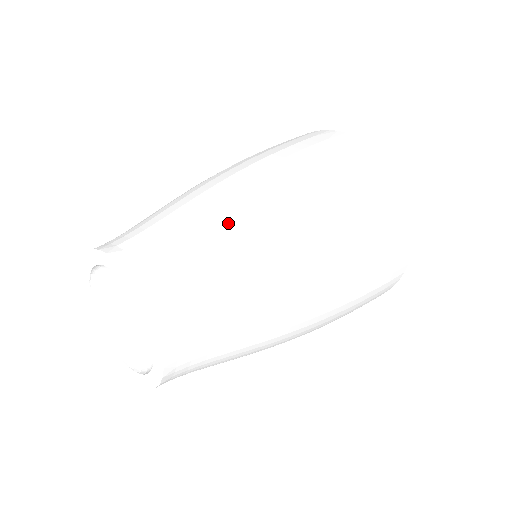
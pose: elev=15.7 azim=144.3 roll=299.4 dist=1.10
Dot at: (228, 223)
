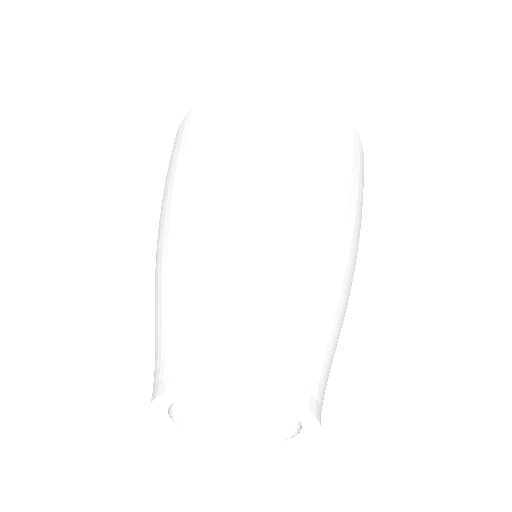
Dot at: (326, 287)
